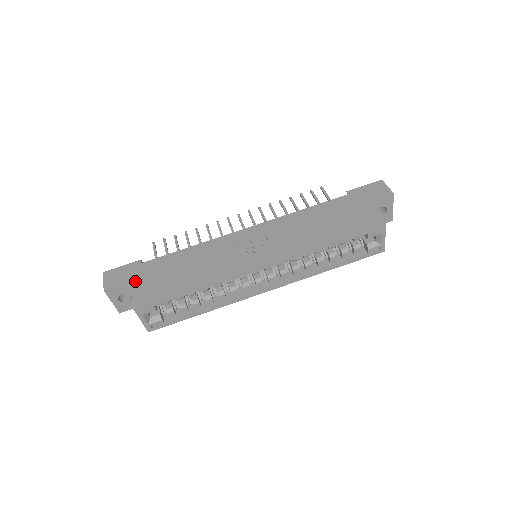
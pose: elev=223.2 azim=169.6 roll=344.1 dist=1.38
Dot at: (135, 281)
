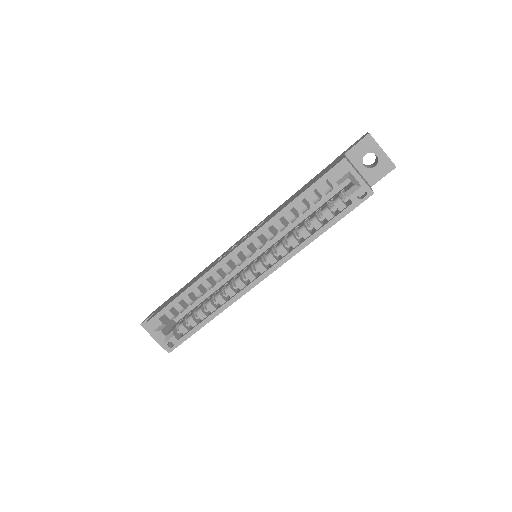
Dot at: occluded
